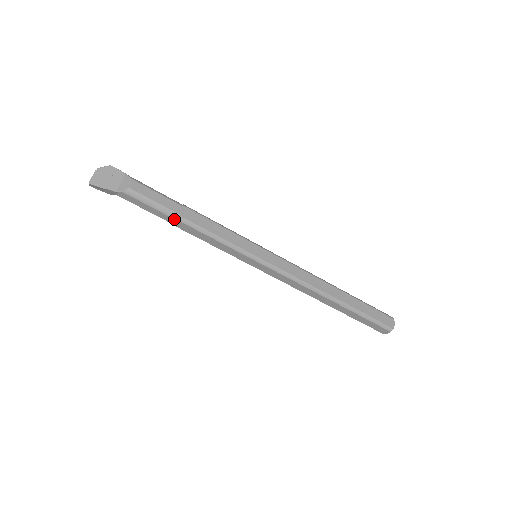
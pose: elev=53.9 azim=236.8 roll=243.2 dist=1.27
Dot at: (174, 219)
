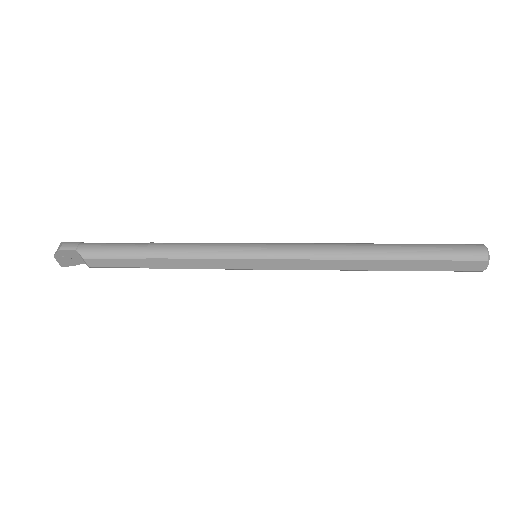
Dot at: (148, 267)
